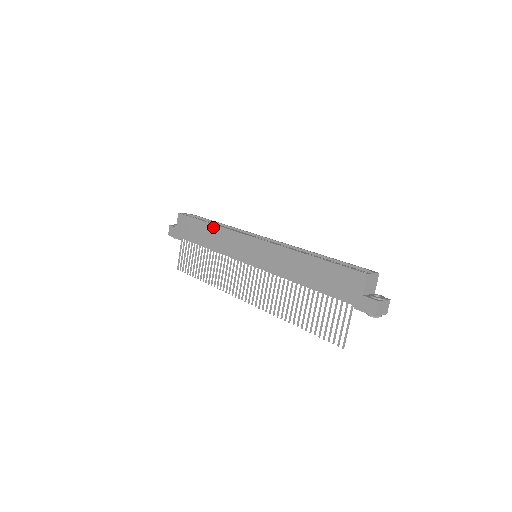
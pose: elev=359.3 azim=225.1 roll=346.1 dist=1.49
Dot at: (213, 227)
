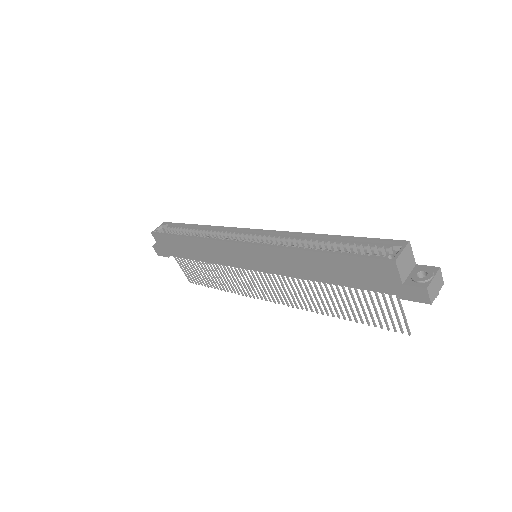
Dot at: (193, 241)
